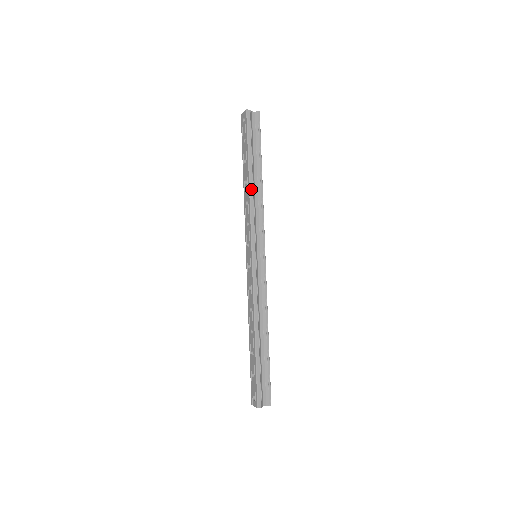
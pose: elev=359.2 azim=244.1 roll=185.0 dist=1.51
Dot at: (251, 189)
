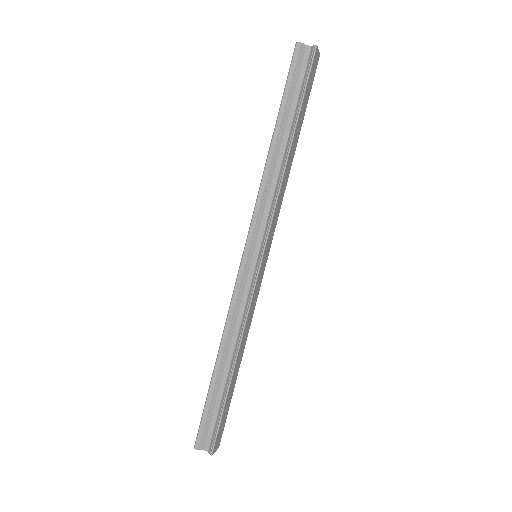
Dot at: (268, 161)
